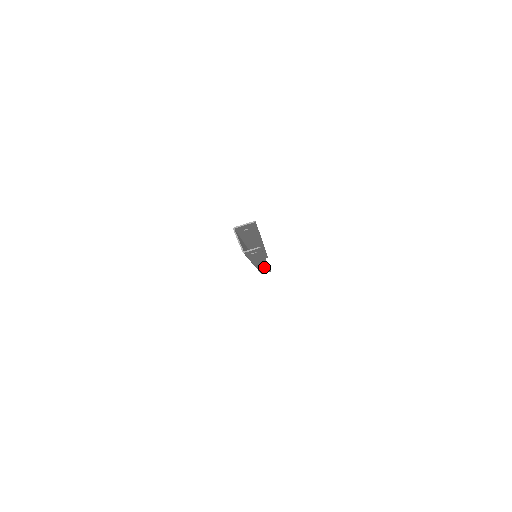
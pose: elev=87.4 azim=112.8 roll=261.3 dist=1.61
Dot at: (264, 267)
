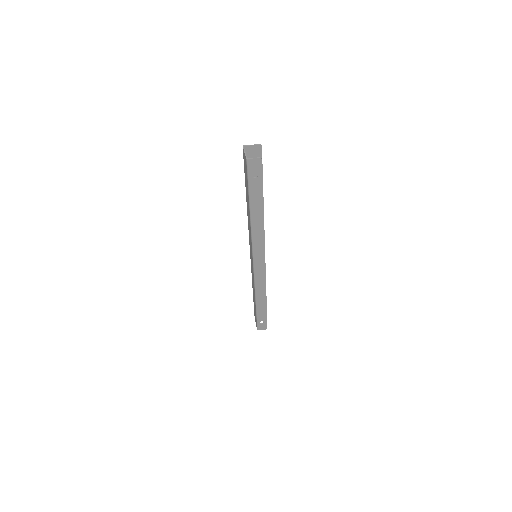
Dot at: (261, 285)
